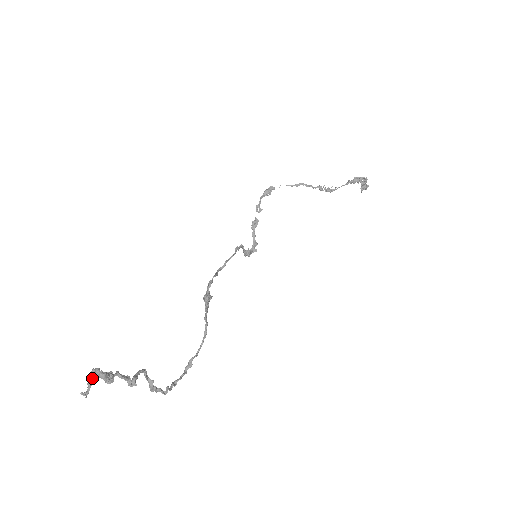
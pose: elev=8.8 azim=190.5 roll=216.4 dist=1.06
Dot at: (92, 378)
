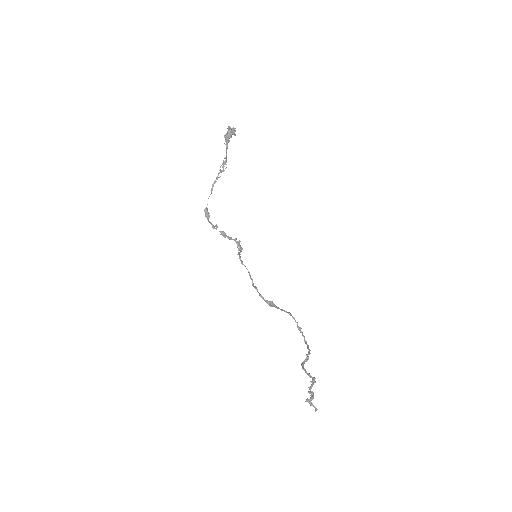
Dot at: (309, 403)
